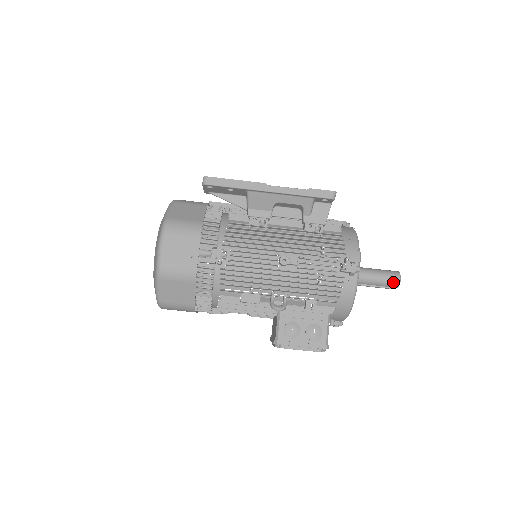
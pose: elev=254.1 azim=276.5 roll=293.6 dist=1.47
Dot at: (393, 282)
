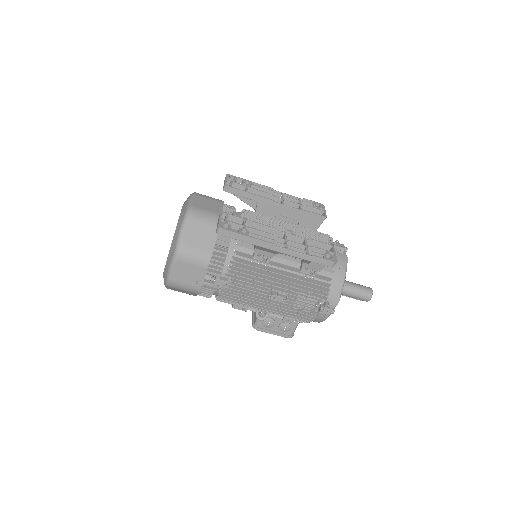
Dot at: (363, 300)
